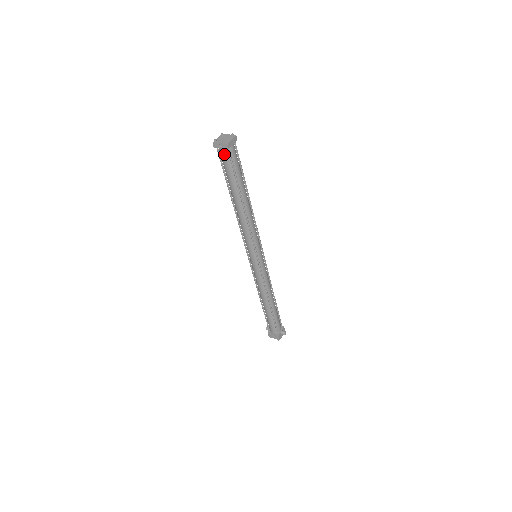
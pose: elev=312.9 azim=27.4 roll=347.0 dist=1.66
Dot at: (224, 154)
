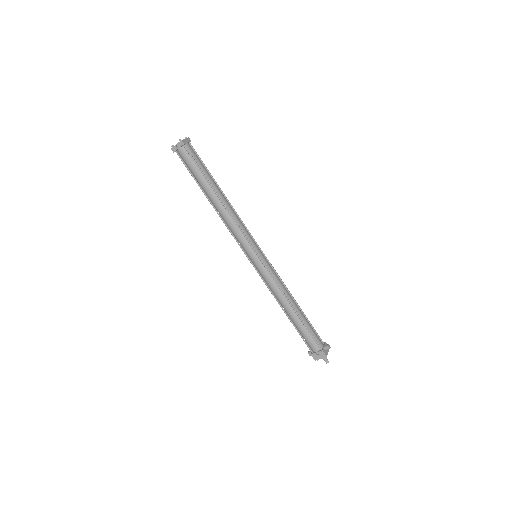
Dot at: (183, 153)
